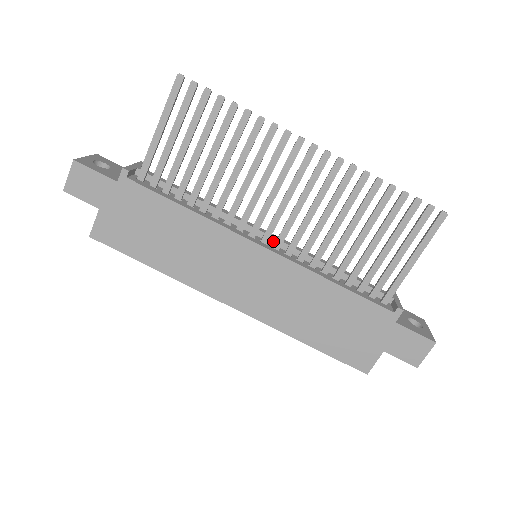
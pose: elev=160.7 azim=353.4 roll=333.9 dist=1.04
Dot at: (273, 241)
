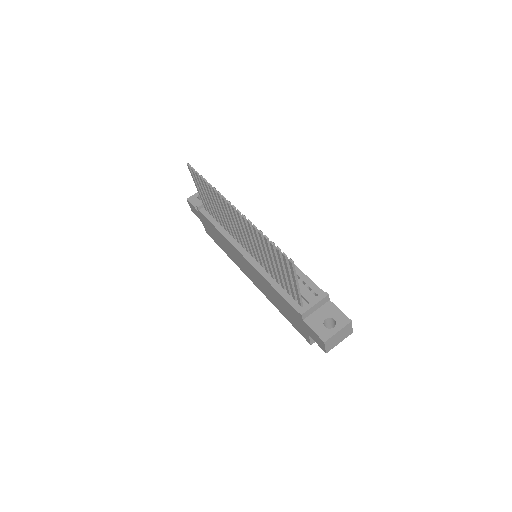
Dot at: occluded
